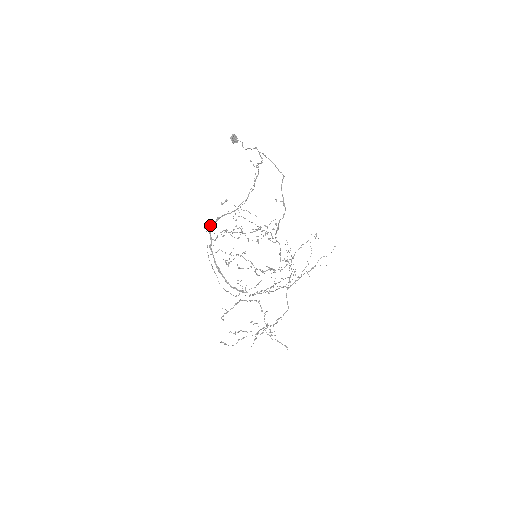
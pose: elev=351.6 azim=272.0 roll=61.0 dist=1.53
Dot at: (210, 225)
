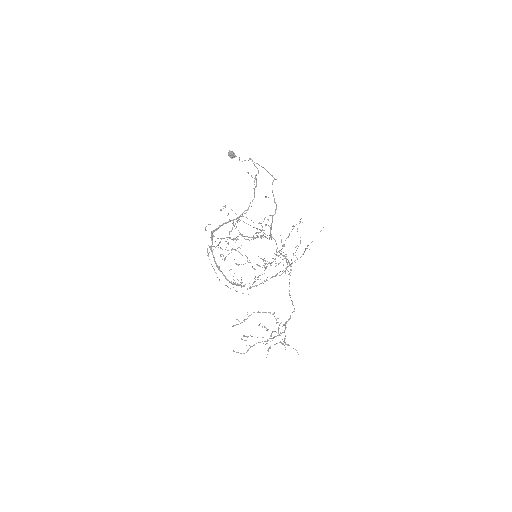
Dot at: (212, 231)
